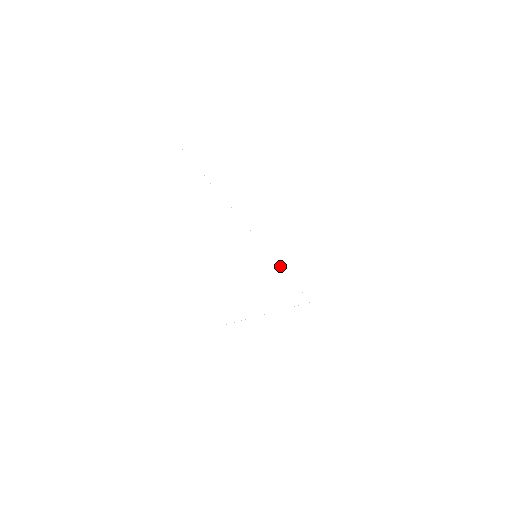
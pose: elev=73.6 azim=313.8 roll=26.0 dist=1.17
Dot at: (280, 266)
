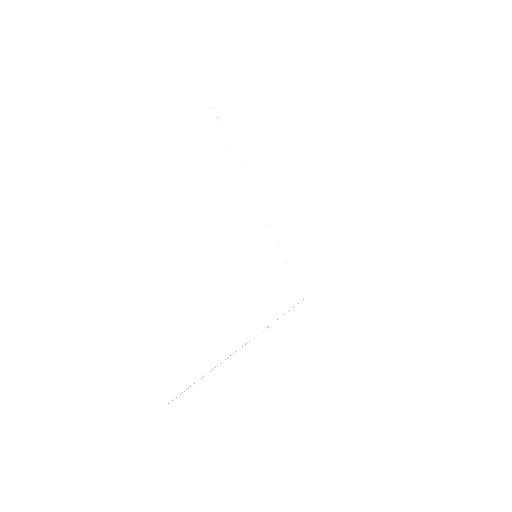
Dot at: occluded
